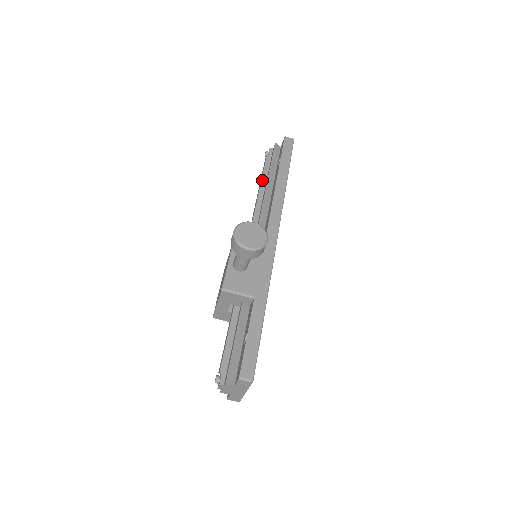
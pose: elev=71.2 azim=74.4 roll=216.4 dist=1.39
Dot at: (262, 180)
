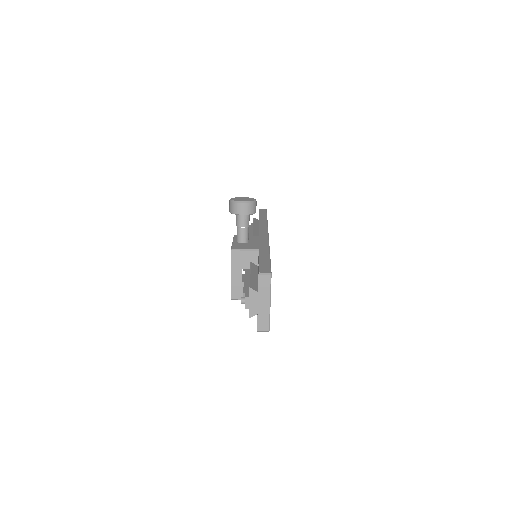
Dot at: (249, 232)
